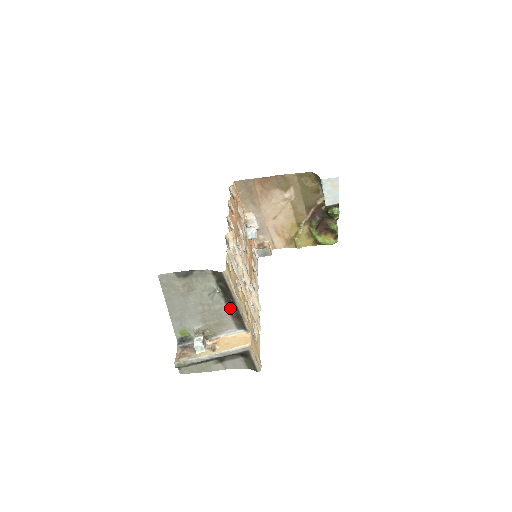
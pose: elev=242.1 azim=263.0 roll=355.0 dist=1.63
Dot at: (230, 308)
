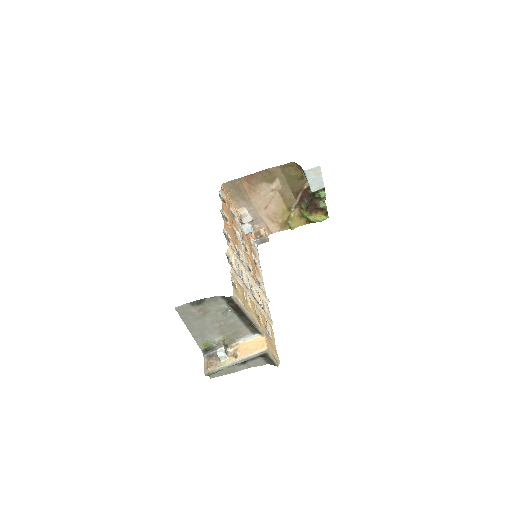
Dot at: (243, 320)
